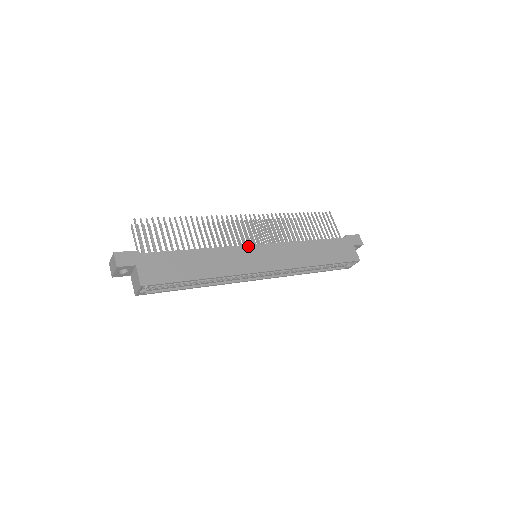
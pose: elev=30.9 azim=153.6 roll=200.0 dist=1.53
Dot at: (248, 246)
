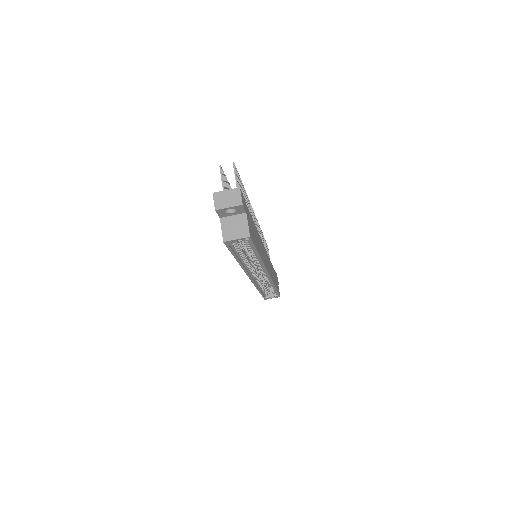
Dot at: (263, 244)
